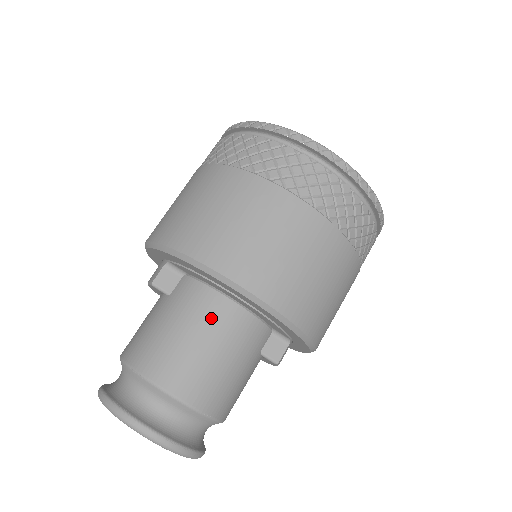
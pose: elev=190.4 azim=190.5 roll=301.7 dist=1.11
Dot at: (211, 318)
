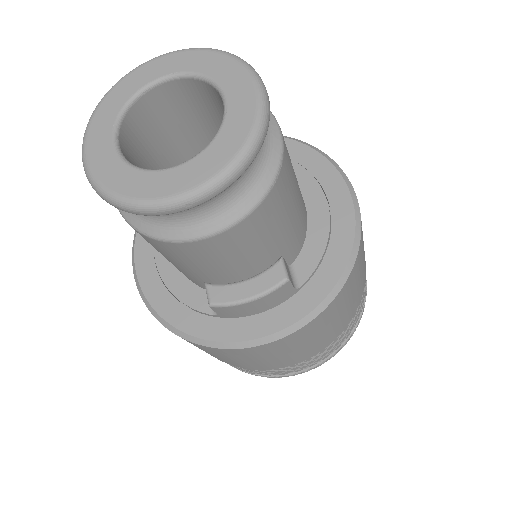
Dot at: occluded
